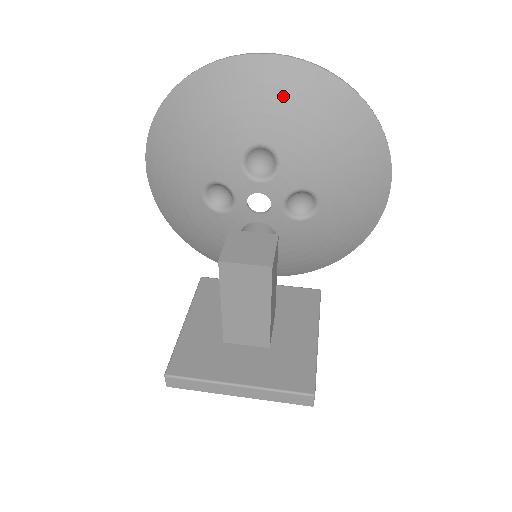
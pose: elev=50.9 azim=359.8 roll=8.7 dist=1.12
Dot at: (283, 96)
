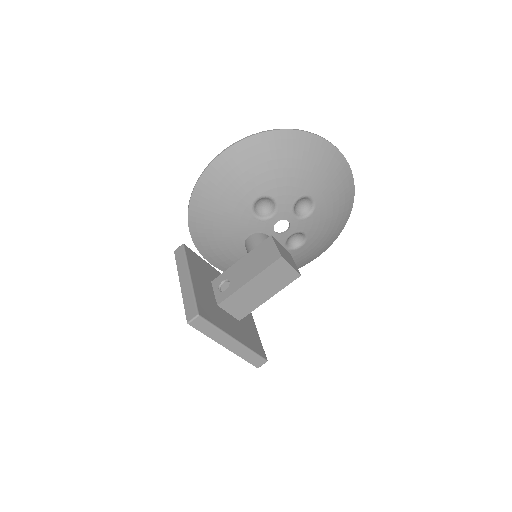
Dot at: (338, 183)
